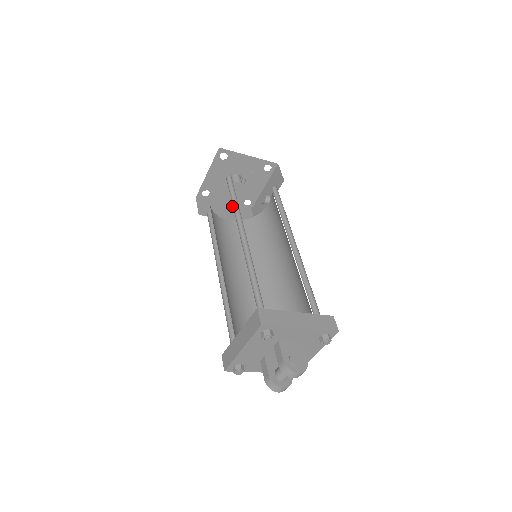
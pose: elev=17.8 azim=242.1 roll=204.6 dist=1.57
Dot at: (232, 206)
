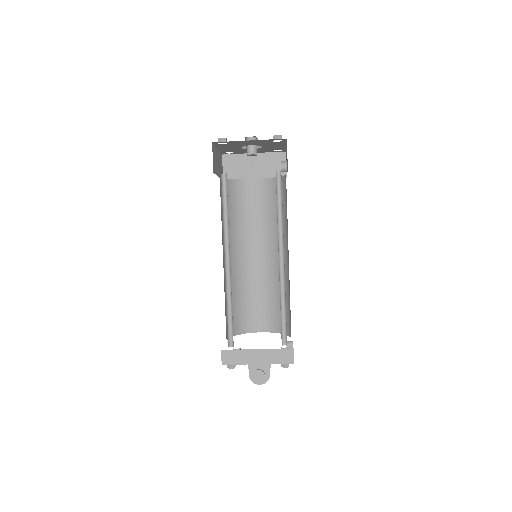
Dot at: (262, 154)
